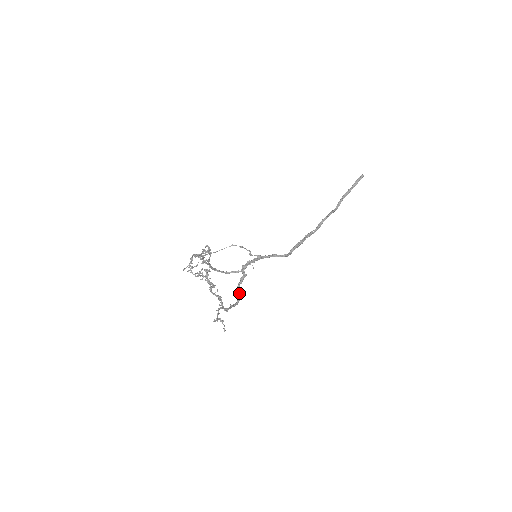
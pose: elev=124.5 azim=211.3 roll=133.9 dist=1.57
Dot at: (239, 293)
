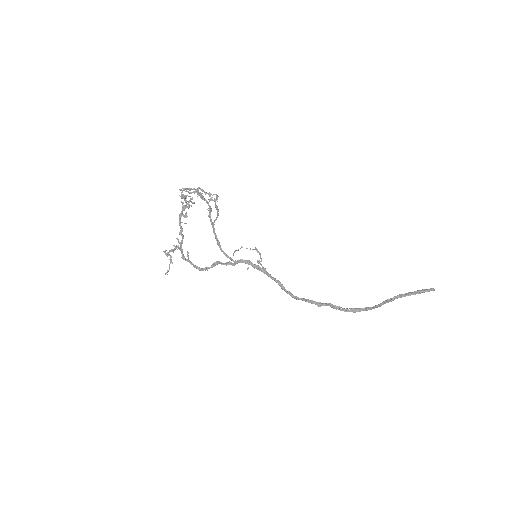
Dot at: (211, 265)
